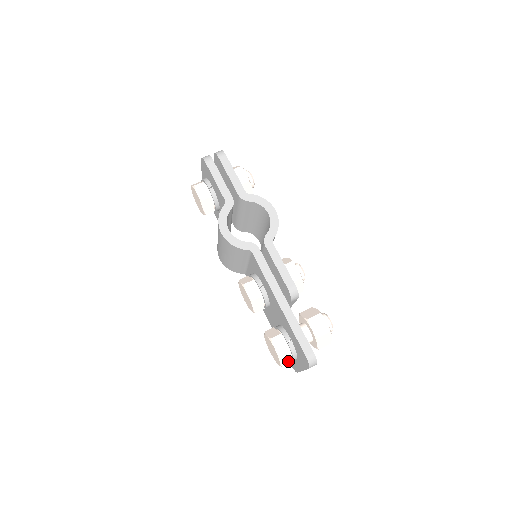
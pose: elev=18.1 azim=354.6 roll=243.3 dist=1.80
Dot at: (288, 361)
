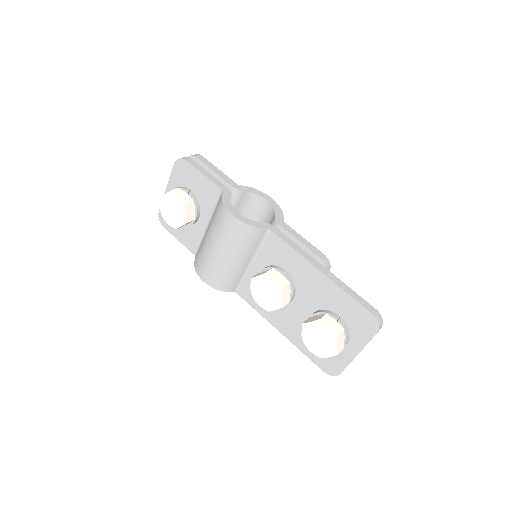
Dot at: (341, 346)
